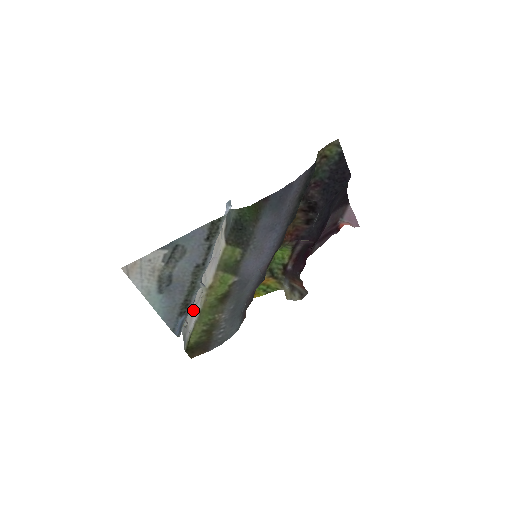
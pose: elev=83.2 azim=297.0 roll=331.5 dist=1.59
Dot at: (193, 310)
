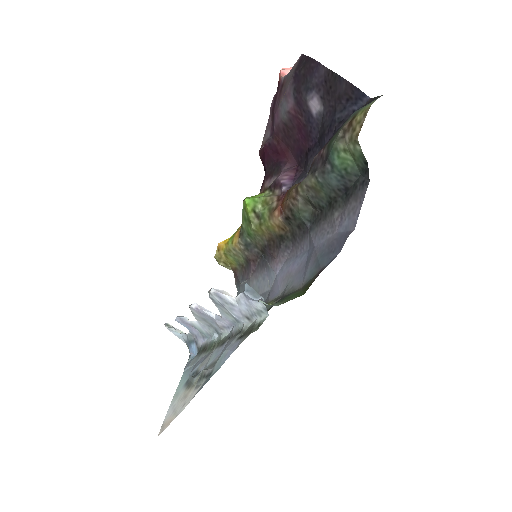
Dot at: occluded
